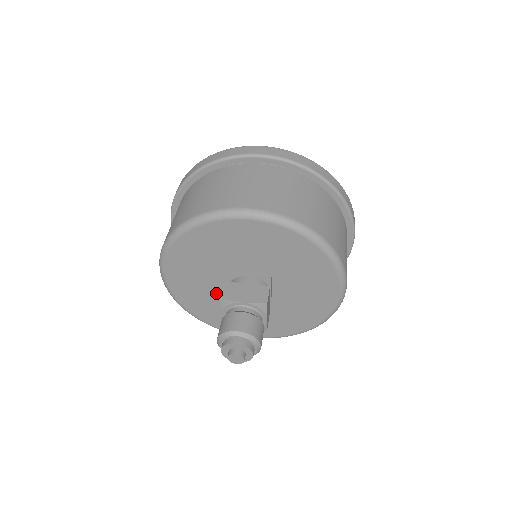
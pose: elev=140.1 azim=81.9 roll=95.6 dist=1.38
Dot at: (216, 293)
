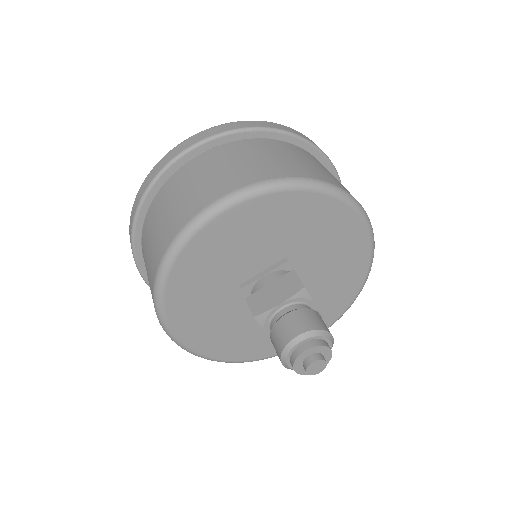
Dot at: (243, 320)
